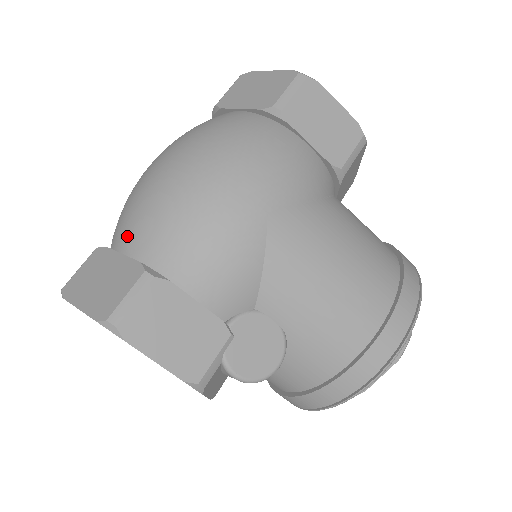
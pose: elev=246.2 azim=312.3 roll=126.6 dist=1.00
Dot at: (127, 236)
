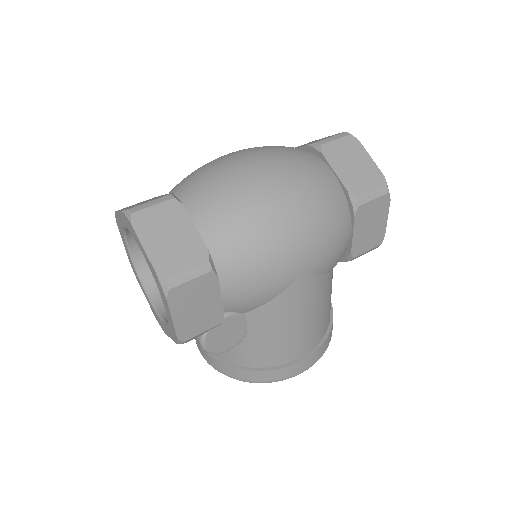
Dot at: (207, 216)
